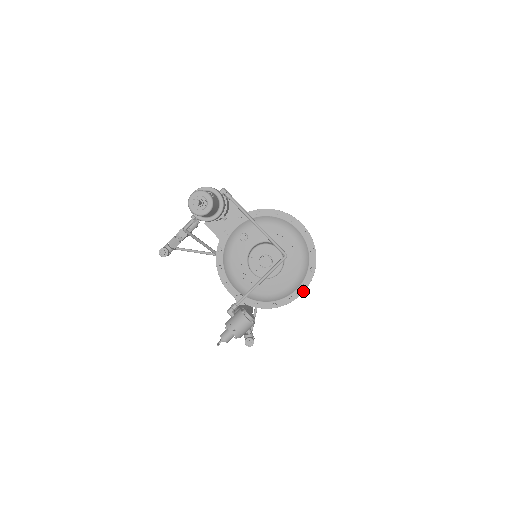
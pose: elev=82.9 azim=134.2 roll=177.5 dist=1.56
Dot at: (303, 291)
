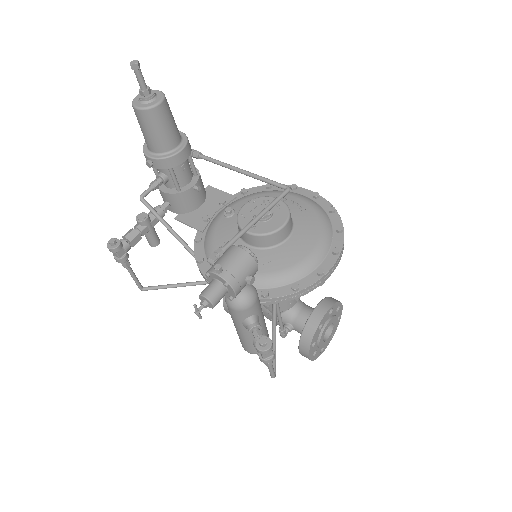
Dot at: (335, 259)
